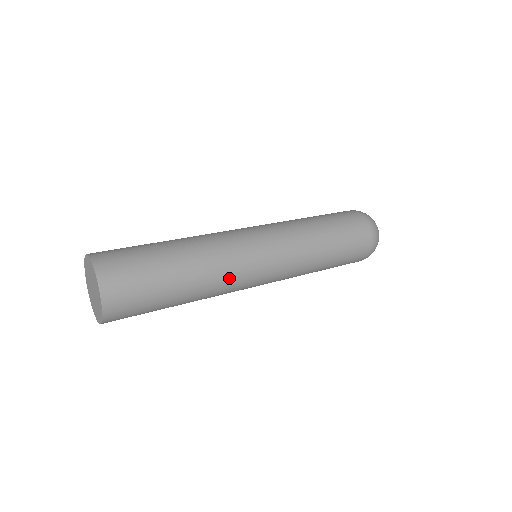
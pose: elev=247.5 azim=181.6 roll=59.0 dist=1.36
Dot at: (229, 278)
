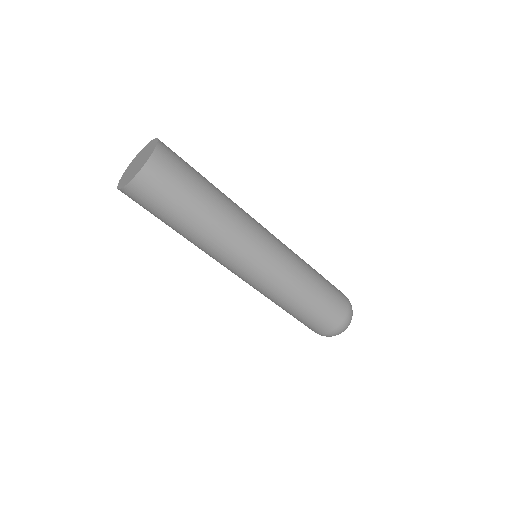
Dot at: (225, 250)
